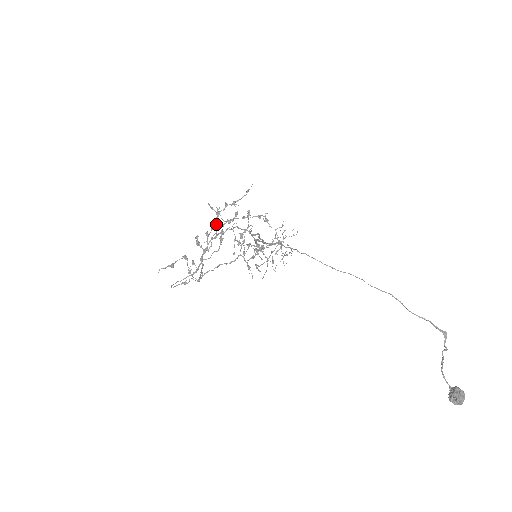
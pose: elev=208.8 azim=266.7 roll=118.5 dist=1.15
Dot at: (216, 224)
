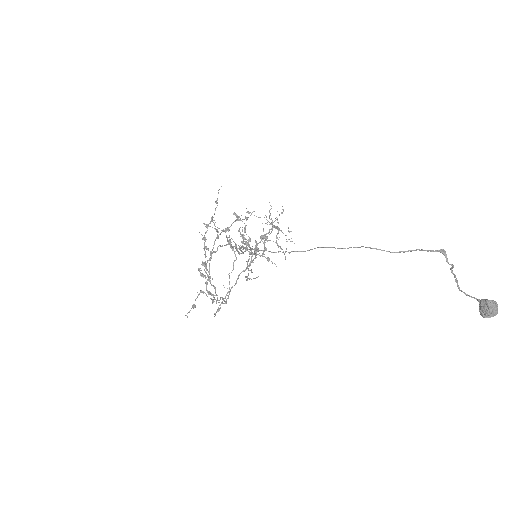
Dot at: (207, 249)
